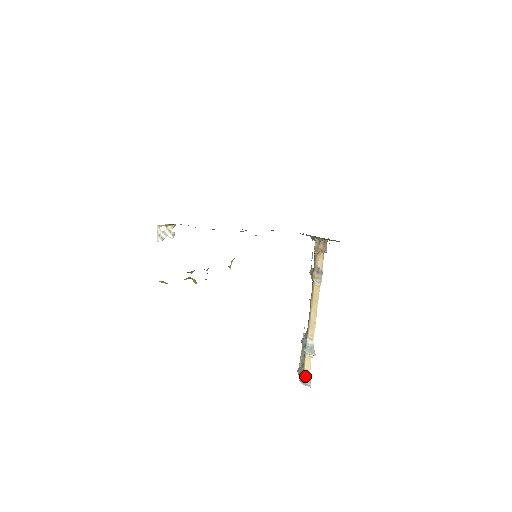
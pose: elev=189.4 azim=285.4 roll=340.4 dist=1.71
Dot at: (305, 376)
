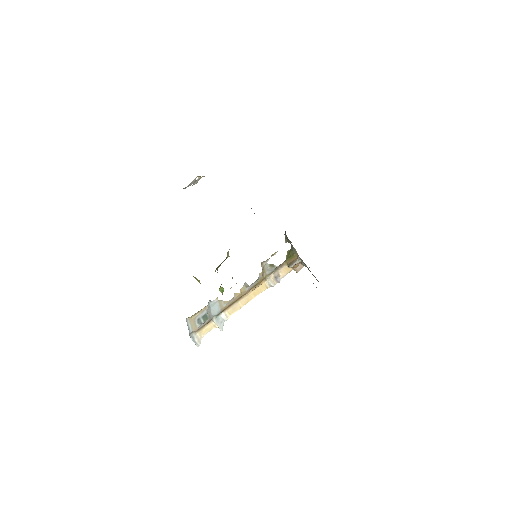
Dot at: (198, 335)
